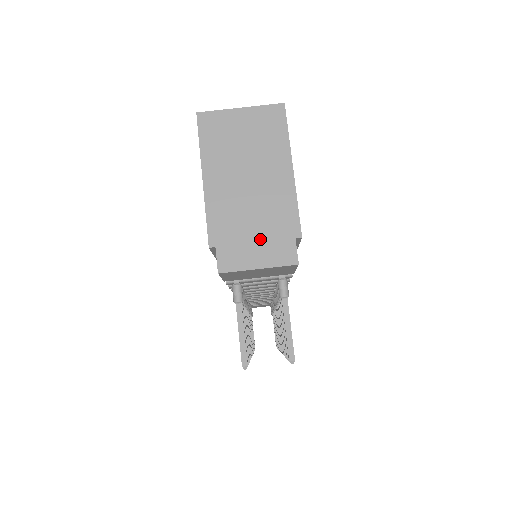
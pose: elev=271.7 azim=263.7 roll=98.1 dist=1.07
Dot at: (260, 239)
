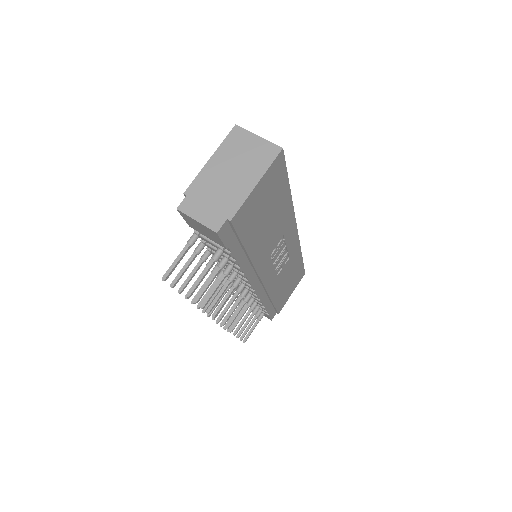
Dot at: (210, 207)
